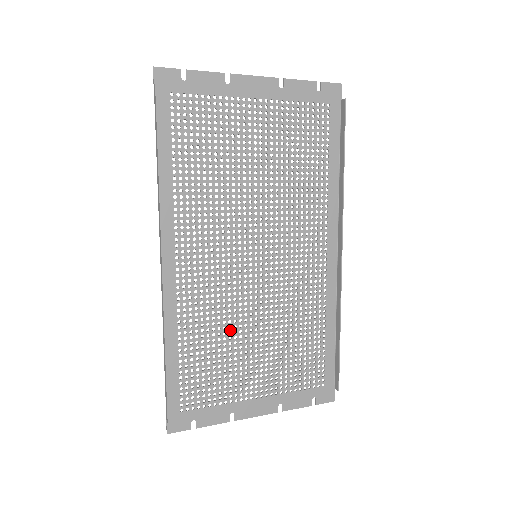
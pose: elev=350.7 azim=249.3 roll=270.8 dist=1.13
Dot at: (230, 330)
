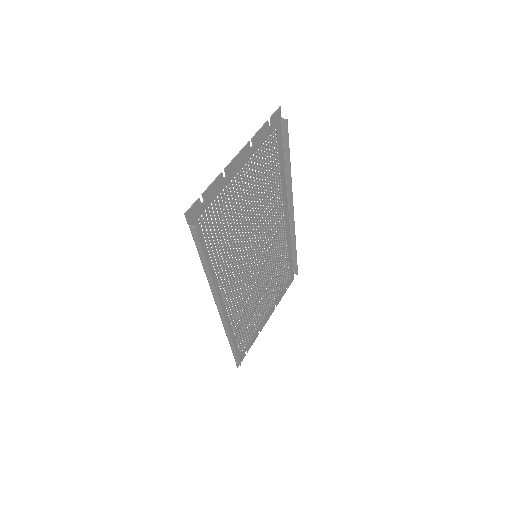
Dot at: (252, 301)
